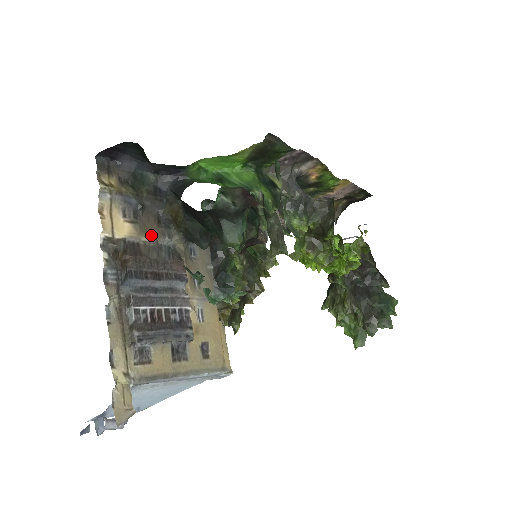
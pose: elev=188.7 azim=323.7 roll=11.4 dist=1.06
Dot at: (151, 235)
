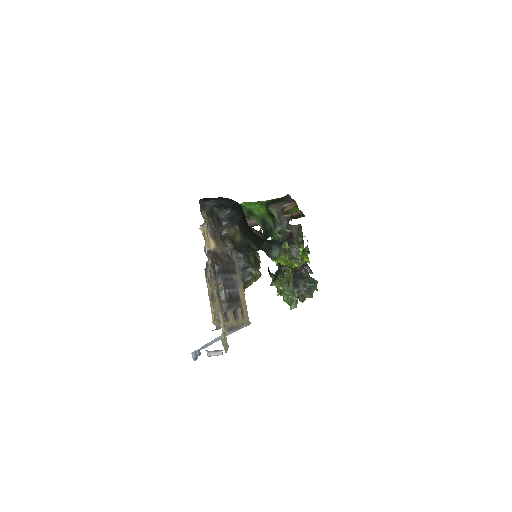
Dot at: (220, 247)
